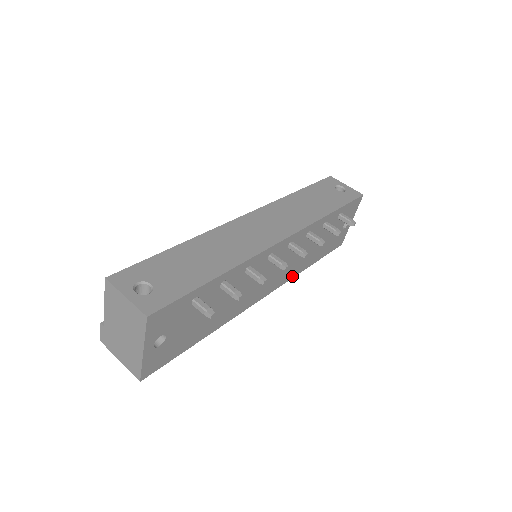
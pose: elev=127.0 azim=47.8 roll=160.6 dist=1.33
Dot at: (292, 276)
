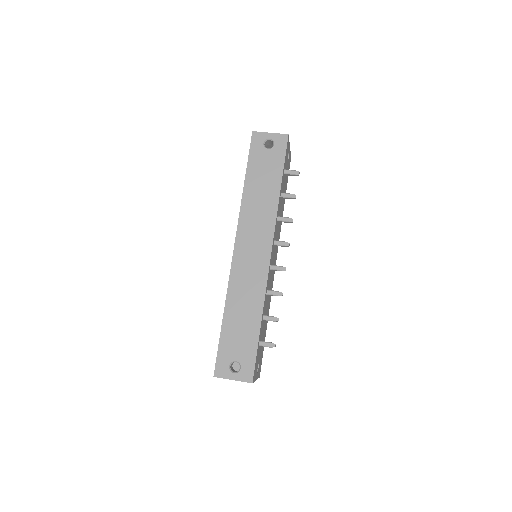
Dot at: (280, 229)
